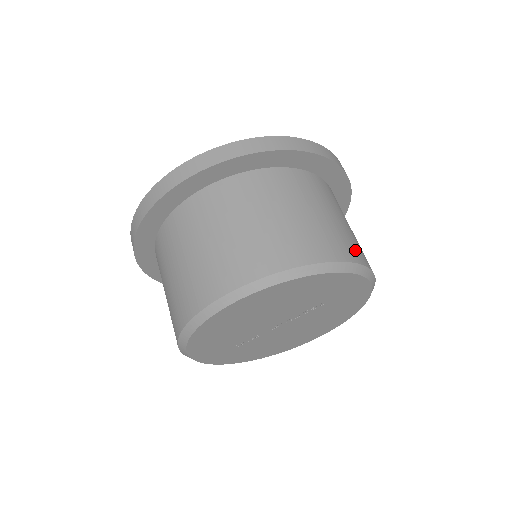
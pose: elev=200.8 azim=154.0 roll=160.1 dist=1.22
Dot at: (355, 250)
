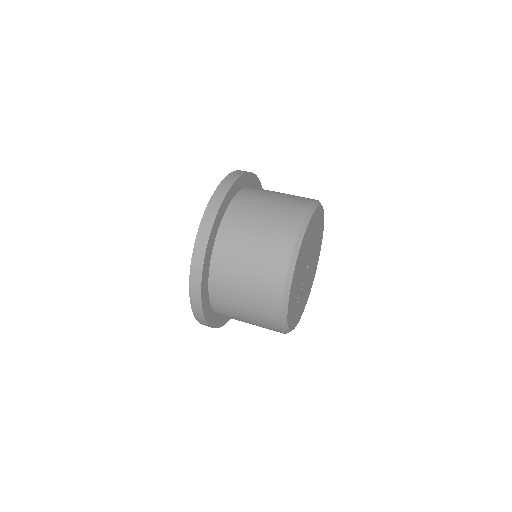
Dot at: occluded
